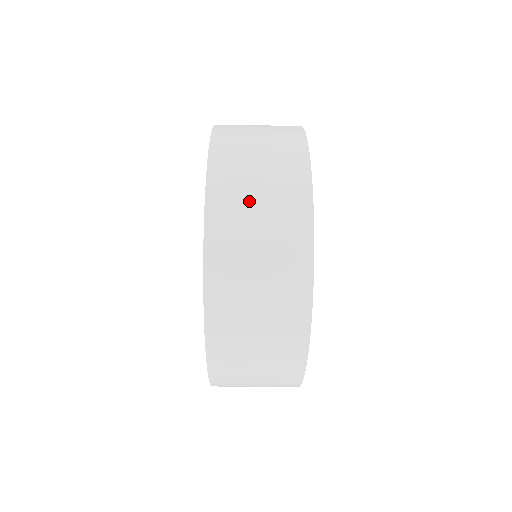
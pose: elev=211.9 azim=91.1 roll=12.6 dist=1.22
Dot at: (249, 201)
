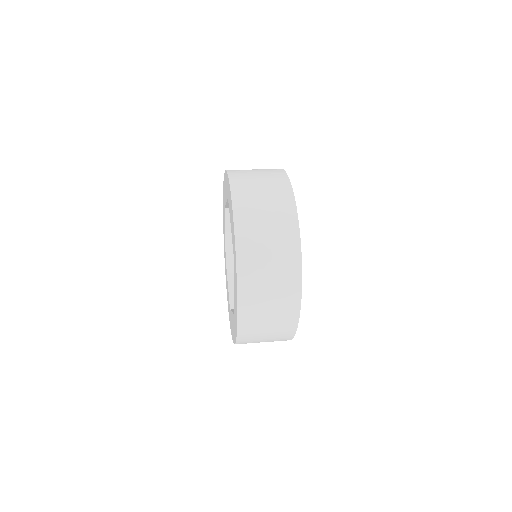
Dot at: (261, 336)
